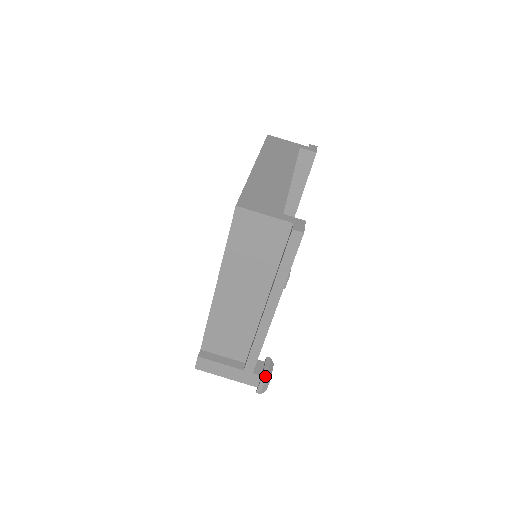
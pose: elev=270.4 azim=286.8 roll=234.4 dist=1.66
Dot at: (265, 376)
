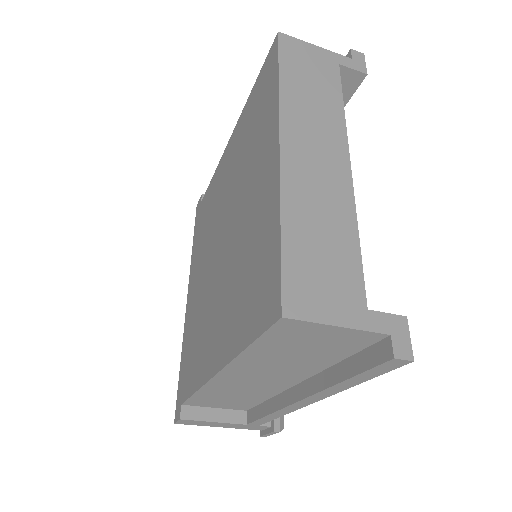
Dot at: (277, 430)
